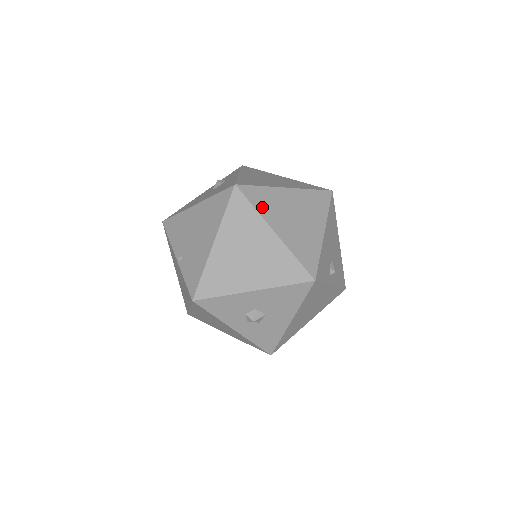
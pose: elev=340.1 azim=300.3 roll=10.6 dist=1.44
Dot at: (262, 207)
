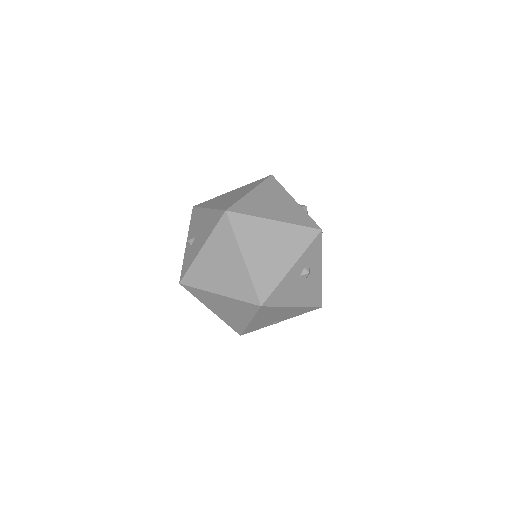
Dot at: occluded
